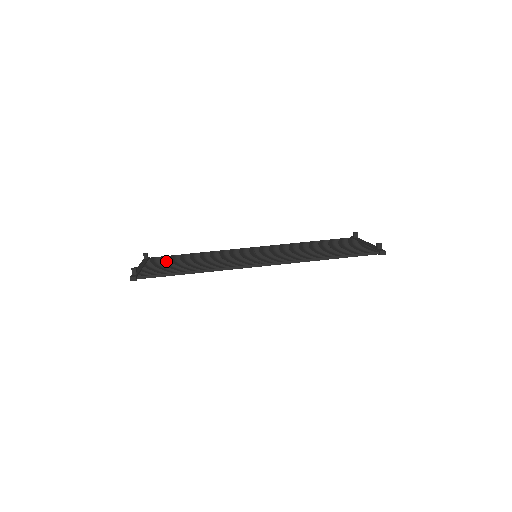
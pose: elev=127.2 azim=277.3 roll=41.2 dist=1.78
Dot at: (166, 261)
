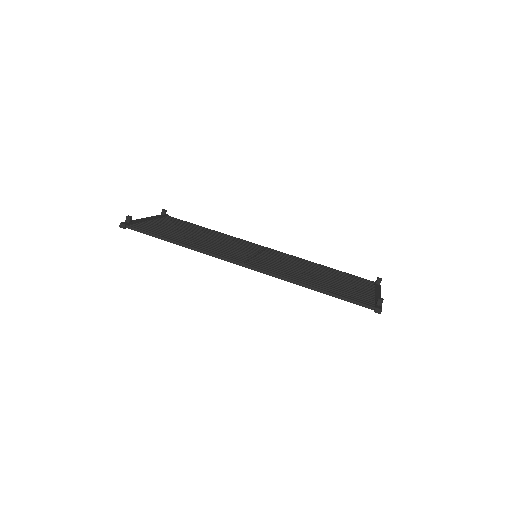
Dot at: (174, 224)
